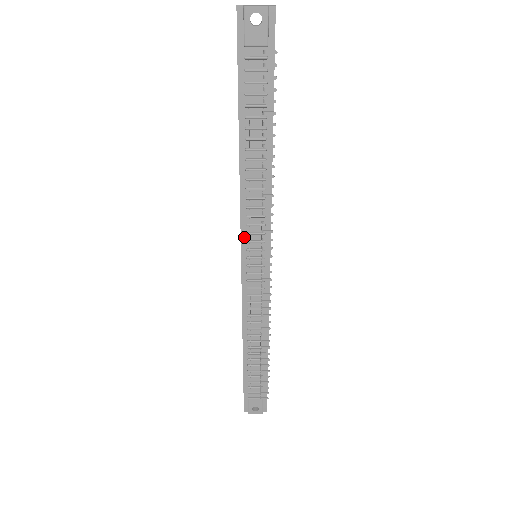
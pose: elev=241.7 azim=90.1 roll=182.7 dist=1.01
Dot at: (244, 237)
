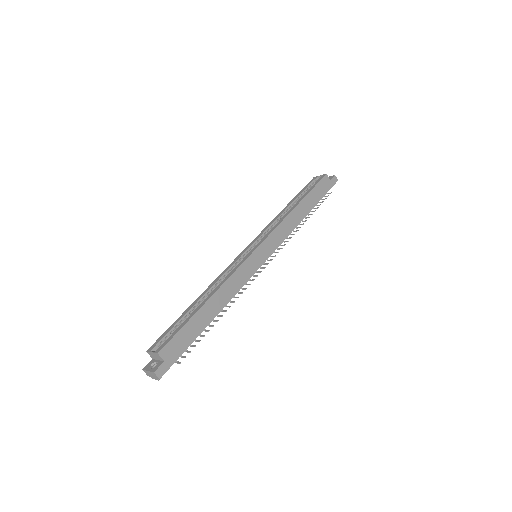
Dot at: occluded
